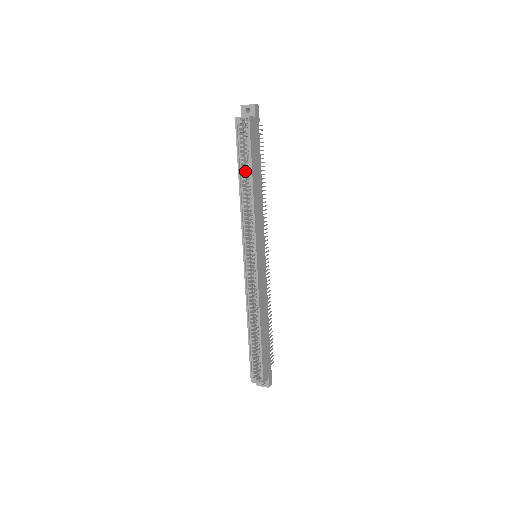
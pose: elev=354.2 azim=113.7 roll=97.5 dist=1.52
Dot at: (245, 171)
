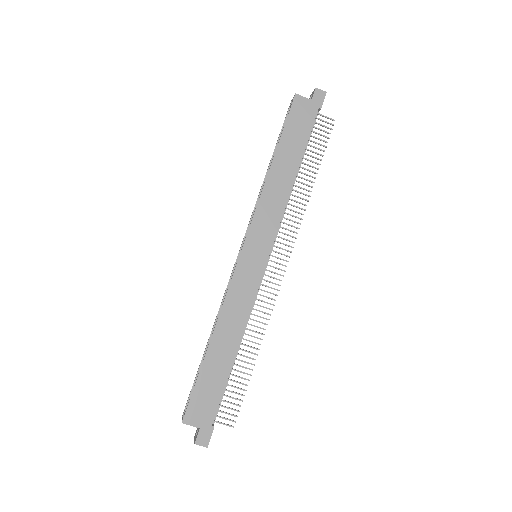
Dot at: occluded
